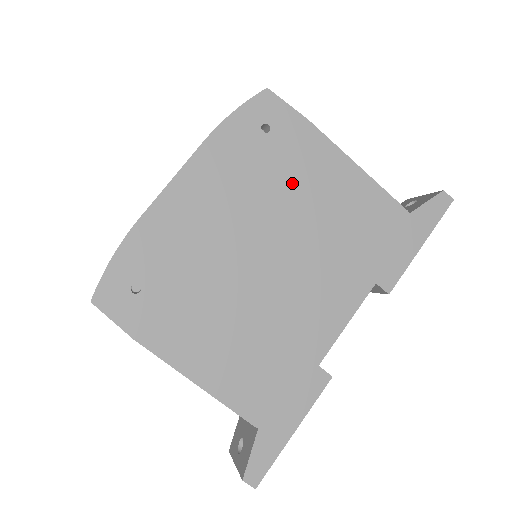
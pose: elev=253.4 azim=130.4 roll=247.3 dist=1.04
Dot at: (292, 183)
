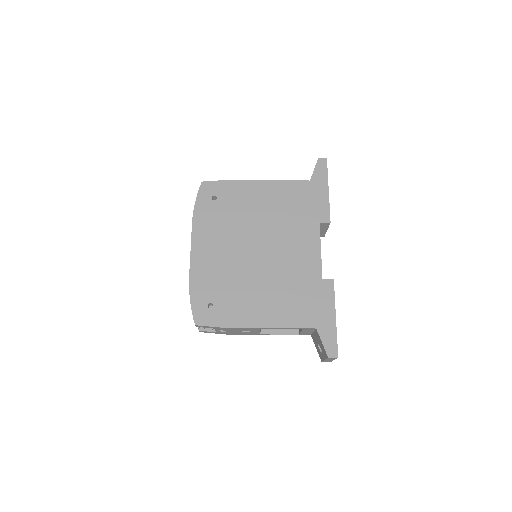
Dot at: (244, 211)
